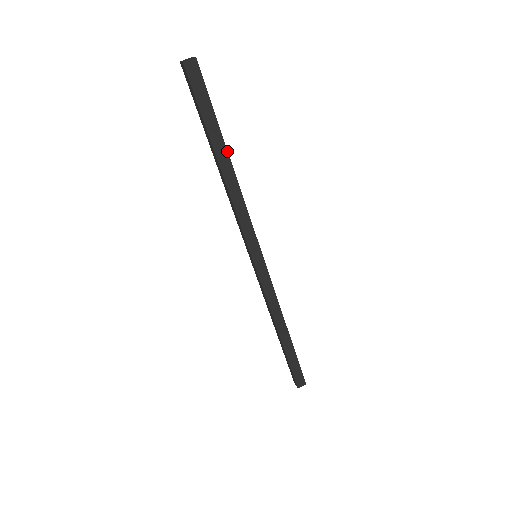
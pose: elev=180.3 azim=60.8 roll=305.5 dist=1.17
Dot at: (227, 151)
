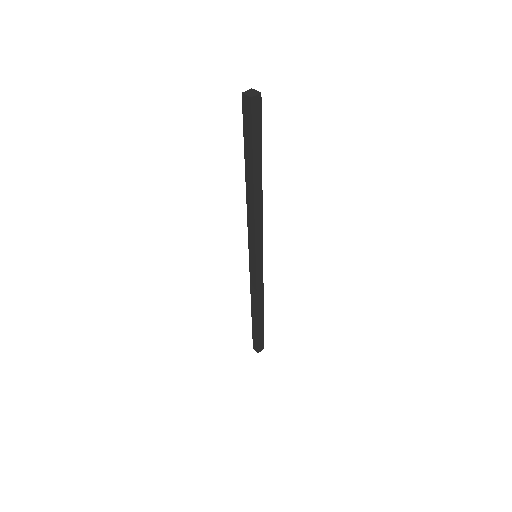
Dot at: occluded
